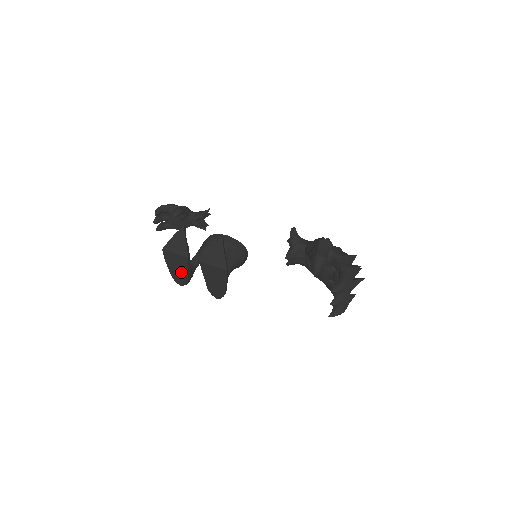
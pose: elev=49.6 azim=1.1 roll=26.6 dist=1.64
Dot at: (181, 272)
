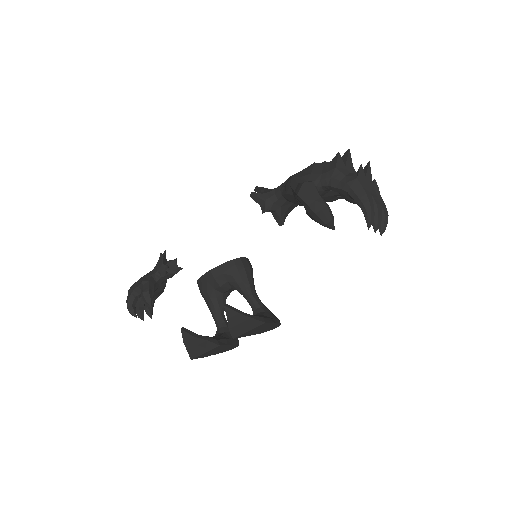
Dot at: (226, 348)
